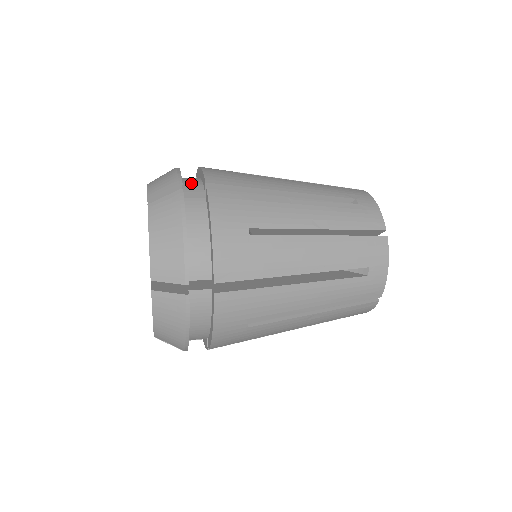
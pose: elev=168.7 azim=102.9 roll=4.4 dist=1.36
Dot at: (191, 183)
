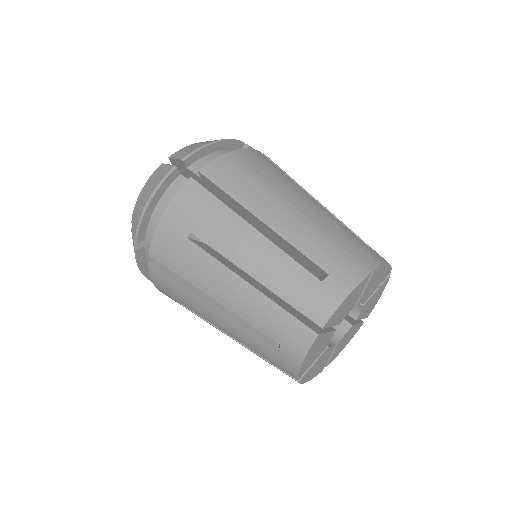
Dot at: (206, 162)
